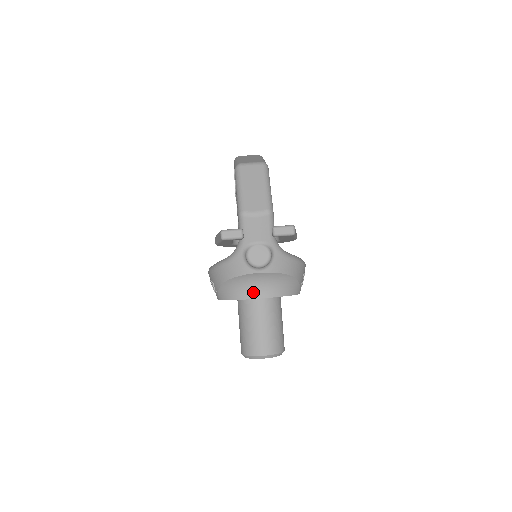
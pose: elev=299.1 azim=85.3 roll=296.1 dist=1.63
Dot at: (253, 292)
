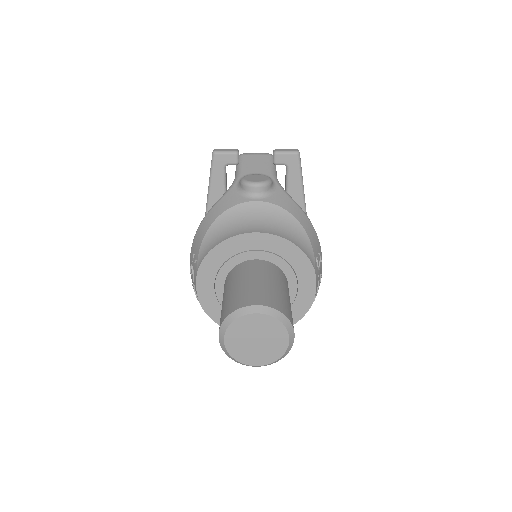
Dot at: (246, 228)
